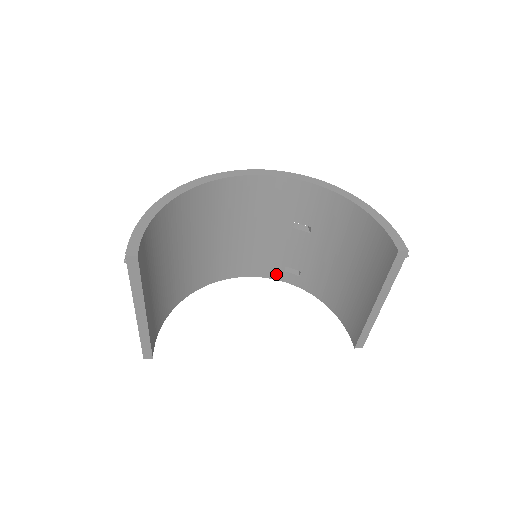
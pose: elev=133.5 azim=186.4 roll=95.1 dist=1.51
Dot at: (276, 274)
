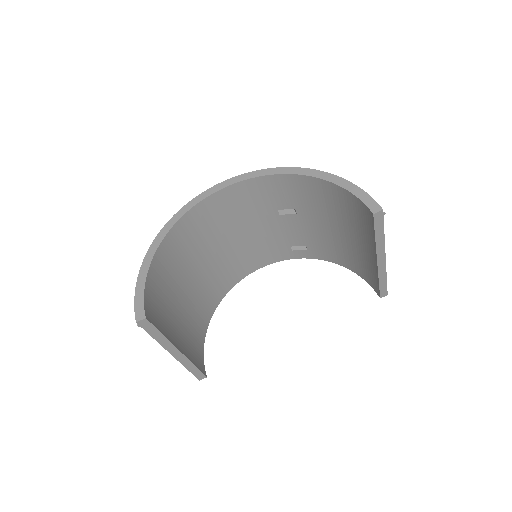
Dot at: (286, 255)
